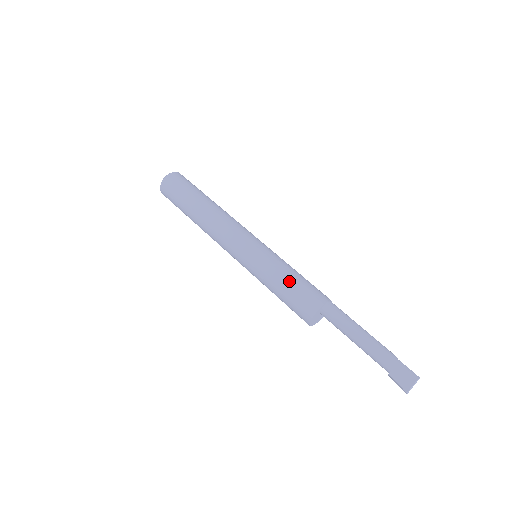
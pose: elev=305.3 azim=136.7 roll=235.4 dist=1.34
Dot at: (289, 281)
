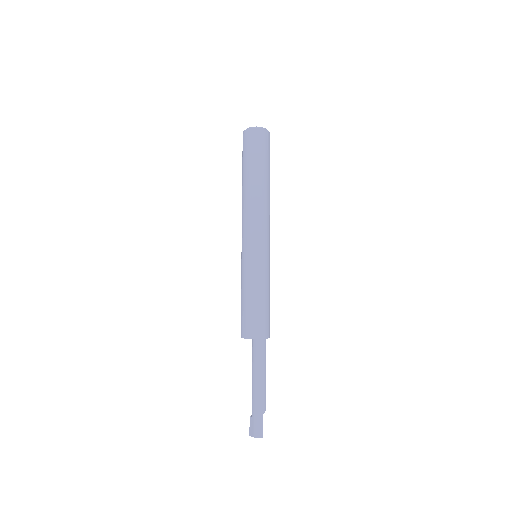
Dot at: (251, 301)
